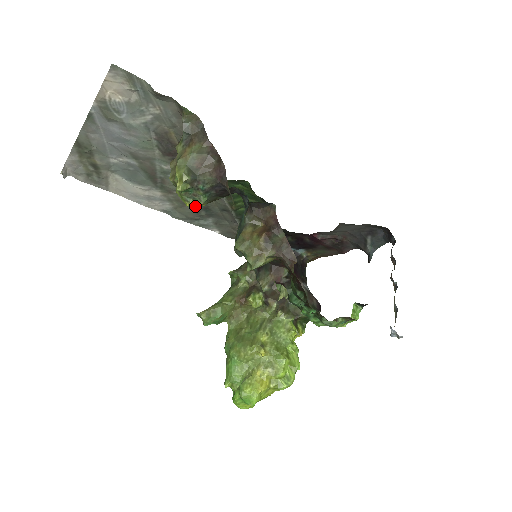
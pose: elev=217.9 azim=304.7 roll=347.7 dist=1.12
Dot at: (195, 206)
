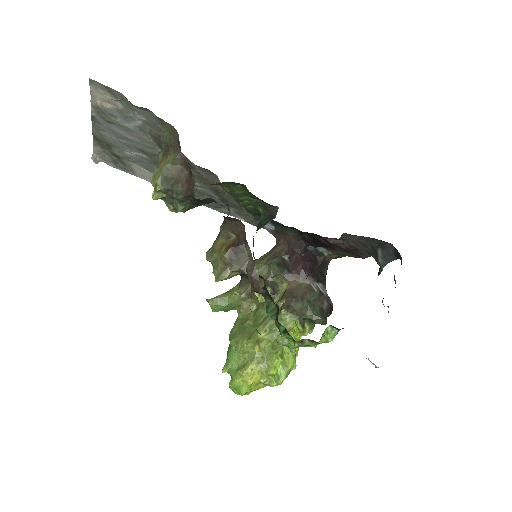
Dot at: (177, 211)
